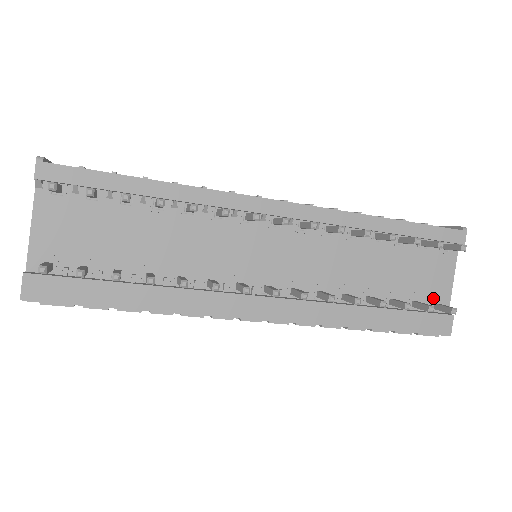
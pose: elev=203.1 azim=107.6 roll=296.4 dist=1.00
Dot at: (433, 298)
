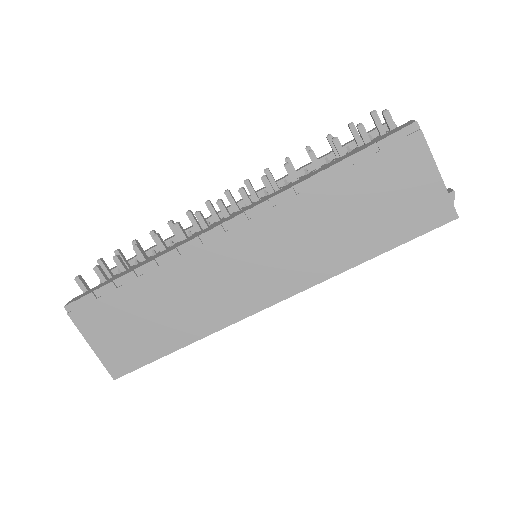
Dot at: occluded
